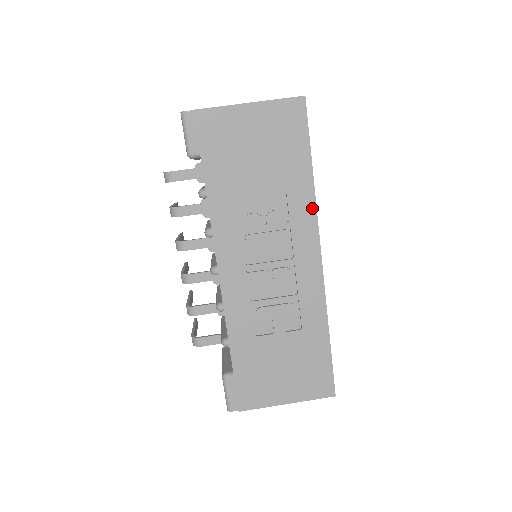
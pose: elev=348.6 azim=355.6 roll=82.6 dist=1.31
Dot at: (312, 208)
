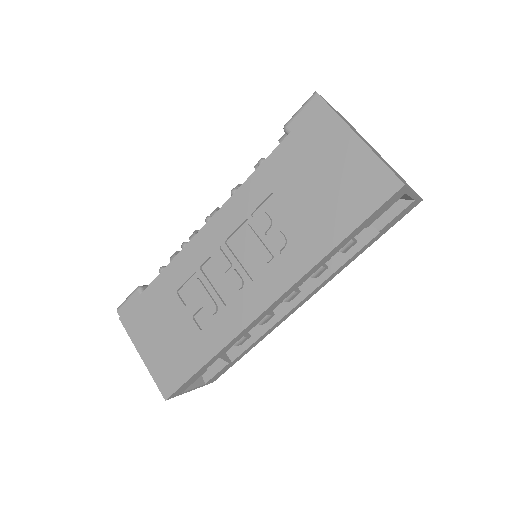
Dot at: (305, 268)
